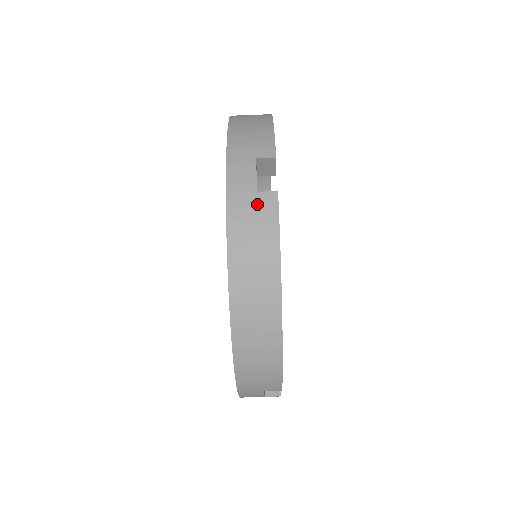
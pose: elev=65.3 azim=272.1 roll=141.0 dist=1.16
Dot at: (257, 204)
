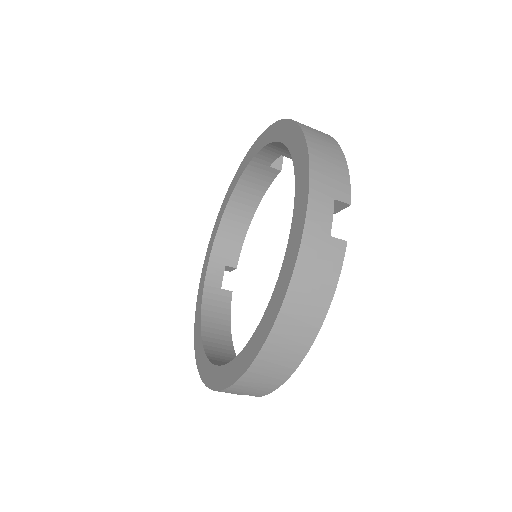
Dot at: (328, 248)
